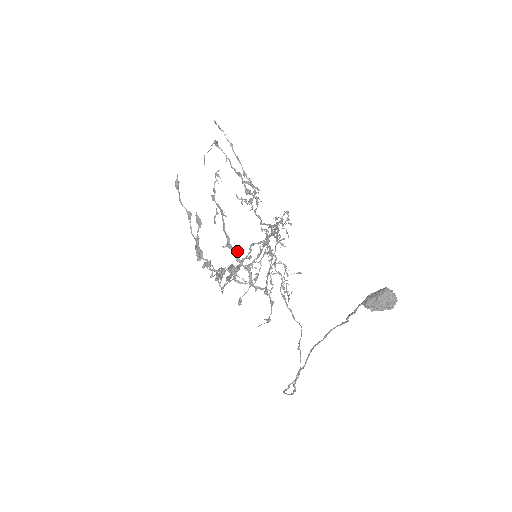
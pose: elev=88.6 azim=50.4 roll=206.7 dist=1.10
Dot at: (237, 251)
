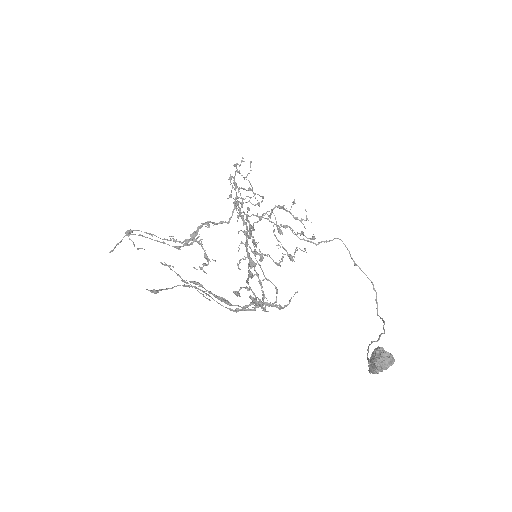
Dot at: occluded
